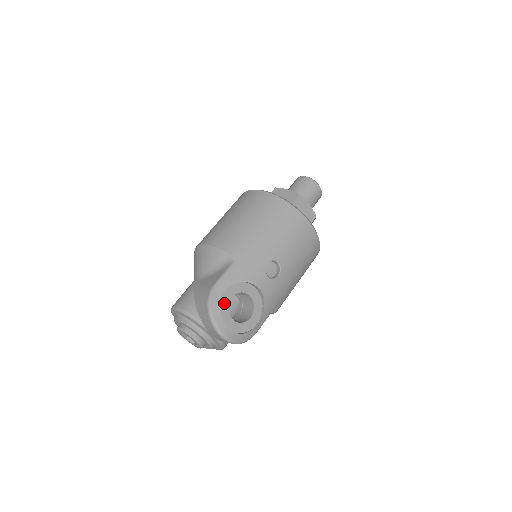
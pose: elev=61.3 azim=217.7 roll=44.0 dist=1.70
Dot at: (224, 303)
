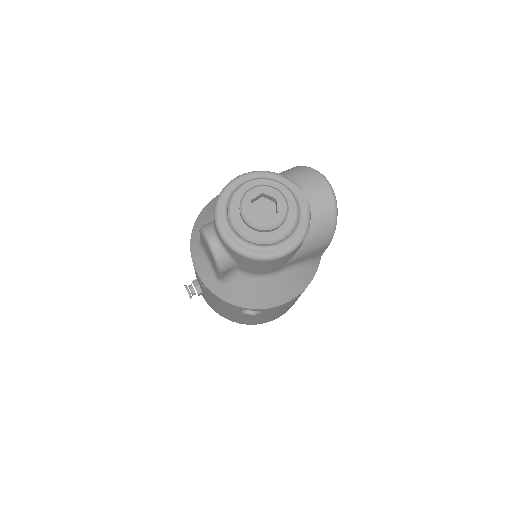
Dot at: occluded
